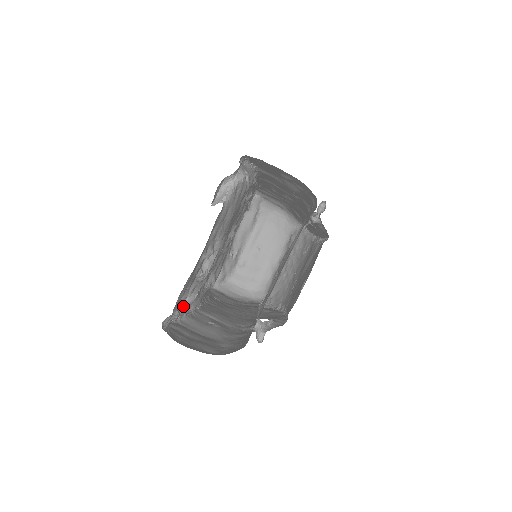
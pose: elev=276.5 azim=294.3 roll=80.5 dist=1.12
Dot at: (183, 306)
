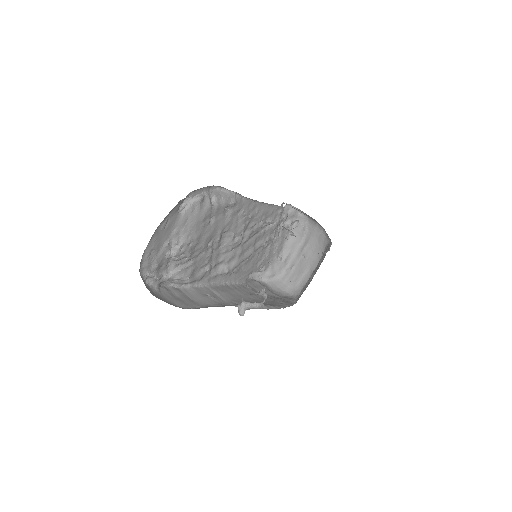
Dot at: (167, 275)
